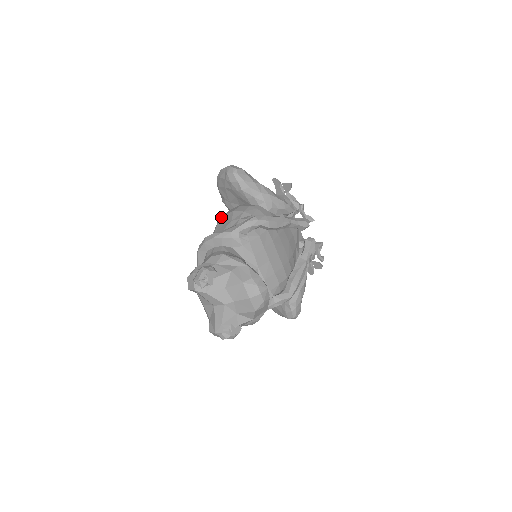
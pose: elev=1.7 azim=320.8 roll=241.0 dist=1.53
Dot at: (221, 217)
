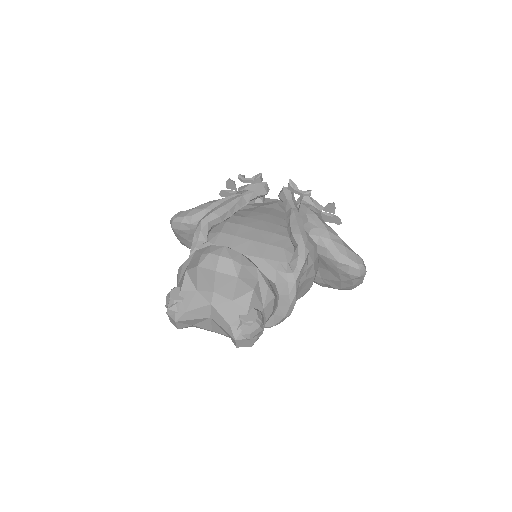
Dot at: occluded
